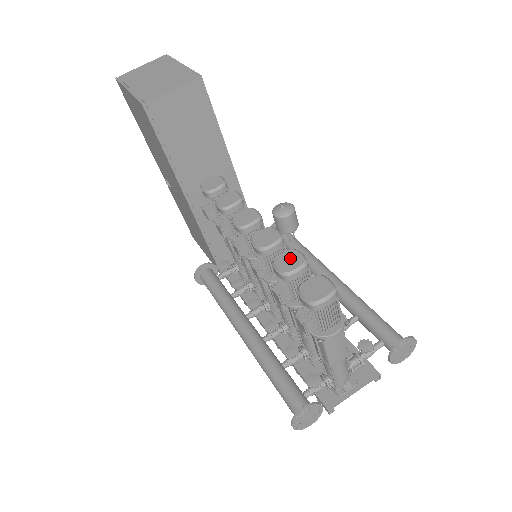
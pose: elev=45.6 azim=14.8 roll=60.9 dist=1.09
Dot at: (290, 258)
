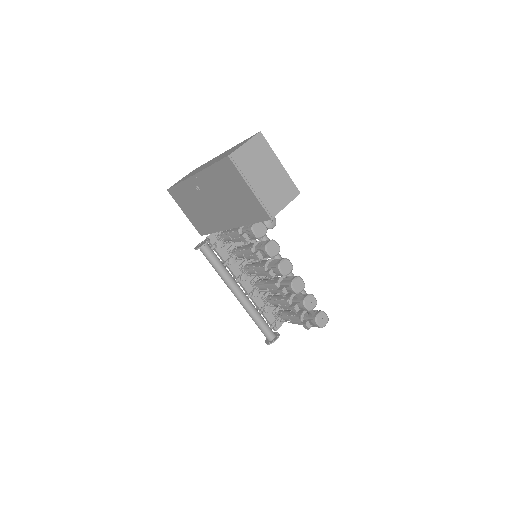
Dot at: (311, 301)
